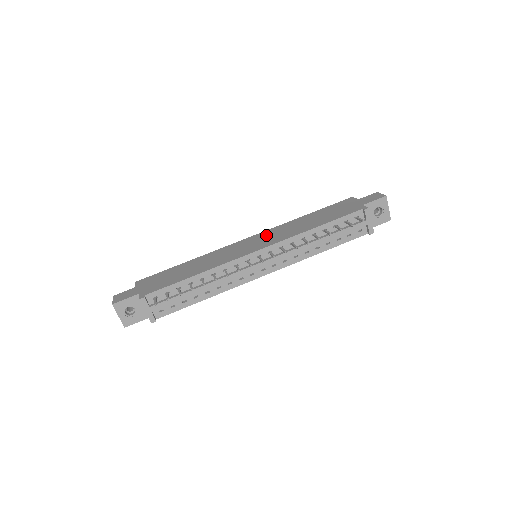
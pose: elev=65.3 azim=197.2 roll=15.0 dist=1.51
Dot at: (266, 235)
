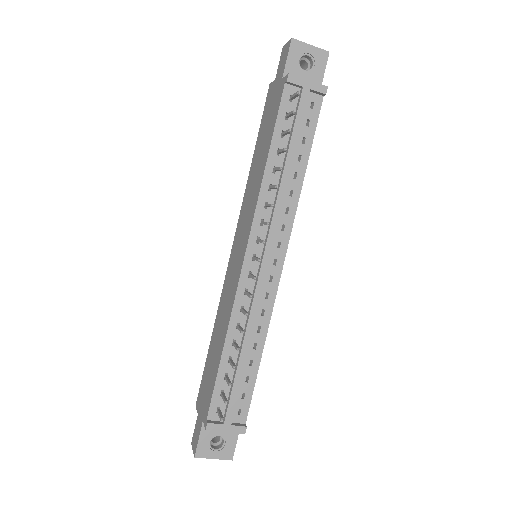
Dot at: (240, 226)
